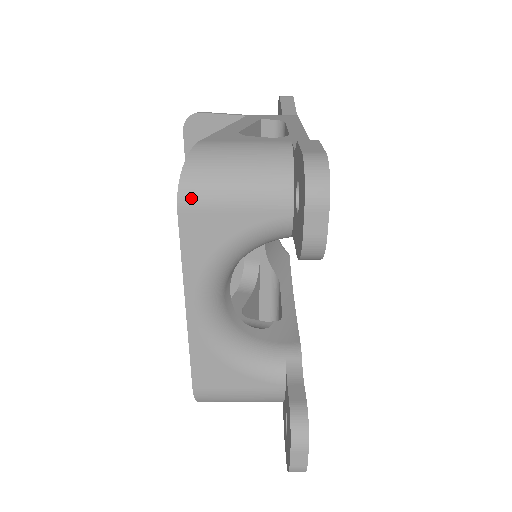
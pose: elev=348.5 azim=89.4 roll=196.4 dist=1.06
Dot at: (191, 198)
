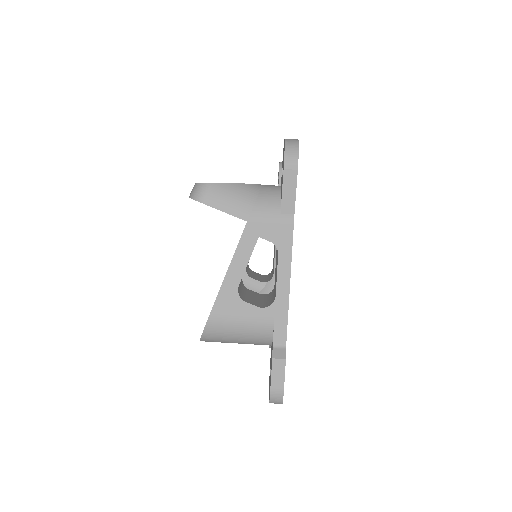
Dot at: occluded
